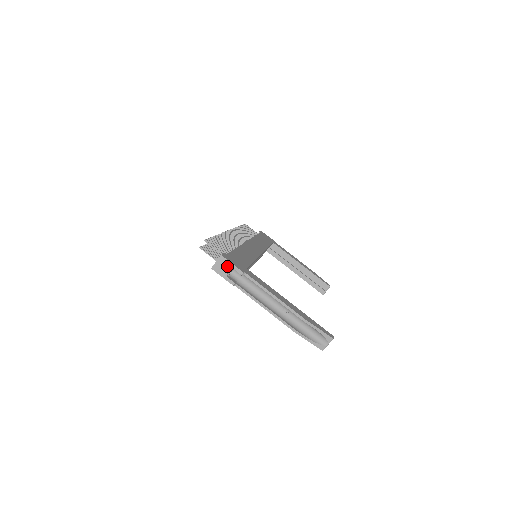
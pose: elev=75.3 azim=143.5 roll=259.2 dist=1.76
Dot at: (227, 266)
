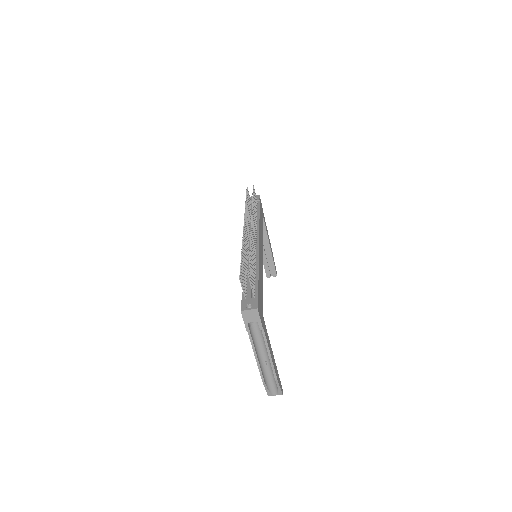
Dot at: (255, 318)
